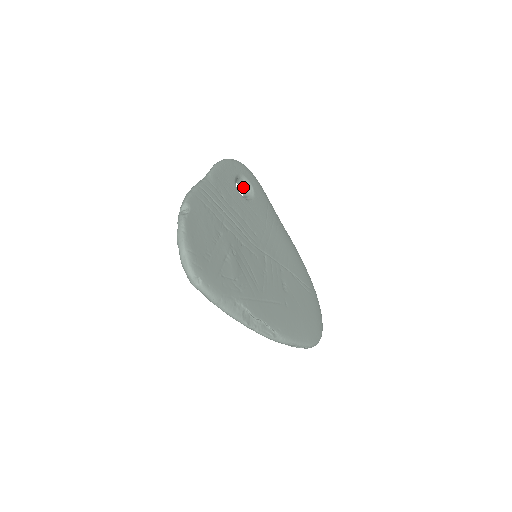
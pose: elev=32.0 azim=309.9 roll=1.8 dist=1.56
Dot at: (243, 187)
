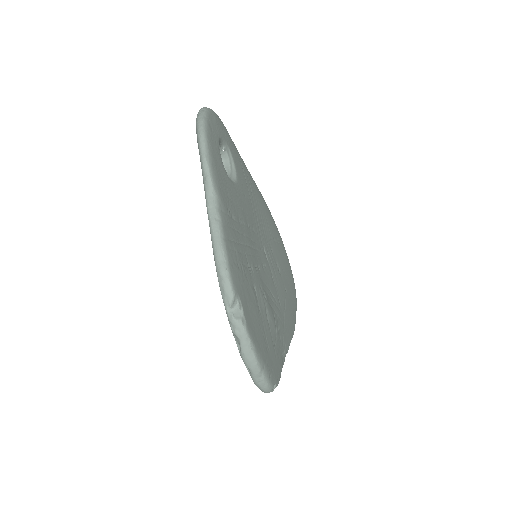
Dot at: occluded
